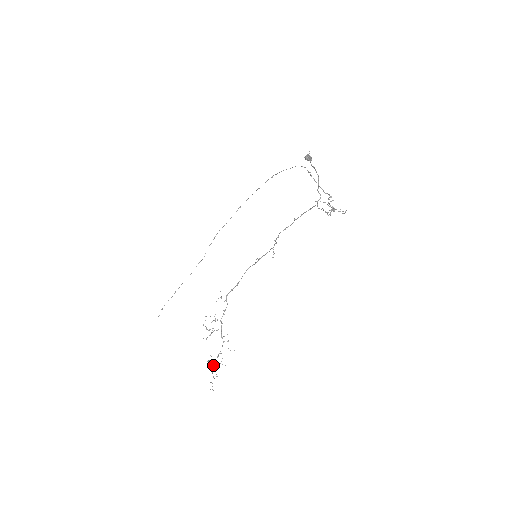
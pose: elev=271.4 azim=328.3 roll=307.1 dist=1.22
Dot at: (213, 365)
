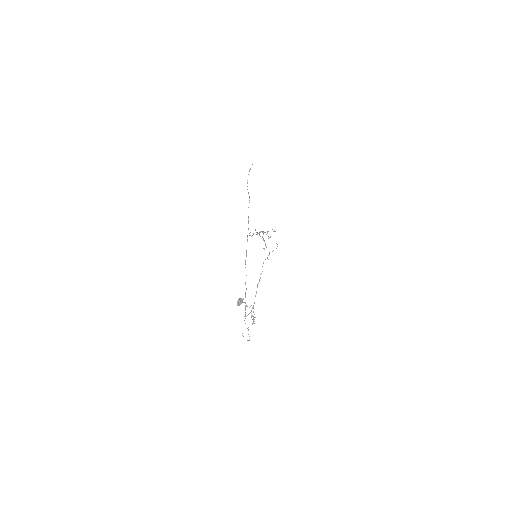
Dot at: occluded
